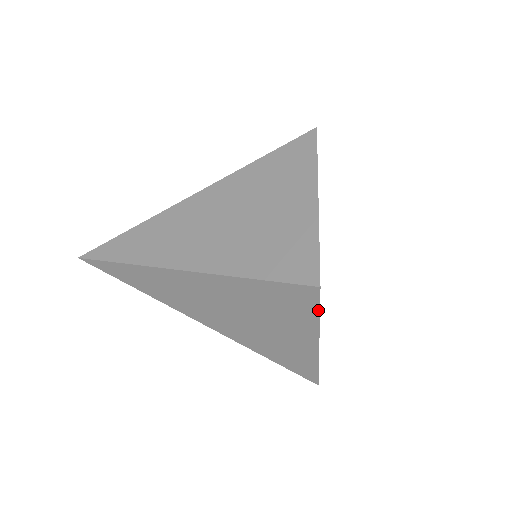
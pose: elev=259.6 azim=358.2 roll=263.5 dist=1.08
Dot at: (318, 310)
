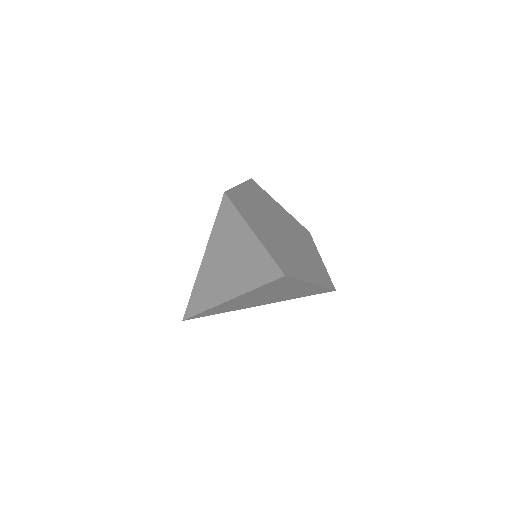
Dot at: (295, 279)
